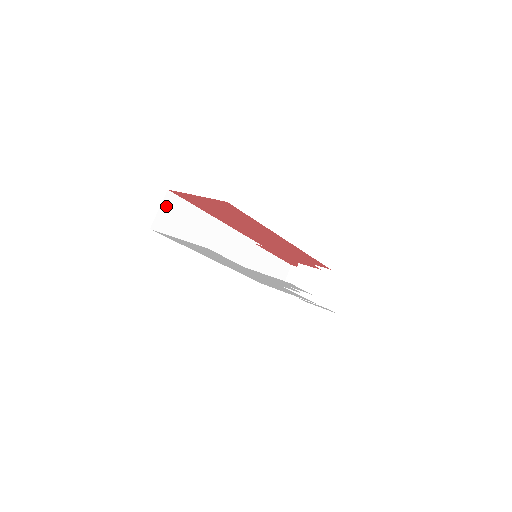
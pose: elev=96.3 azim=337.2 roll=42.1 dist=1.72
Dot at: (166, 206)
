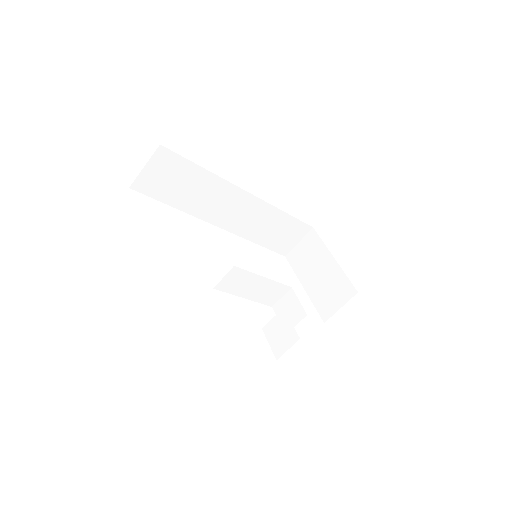
Dot at: (156, 163)
